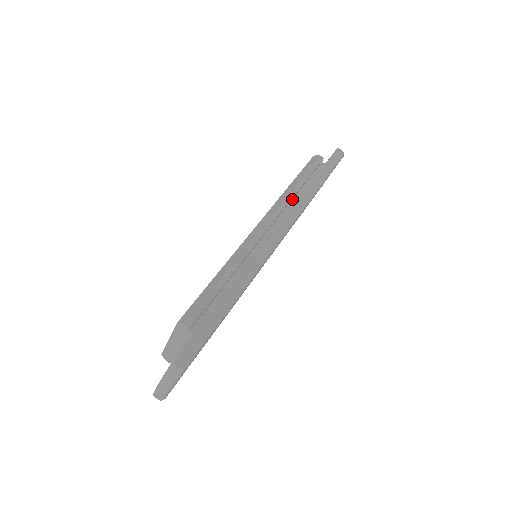
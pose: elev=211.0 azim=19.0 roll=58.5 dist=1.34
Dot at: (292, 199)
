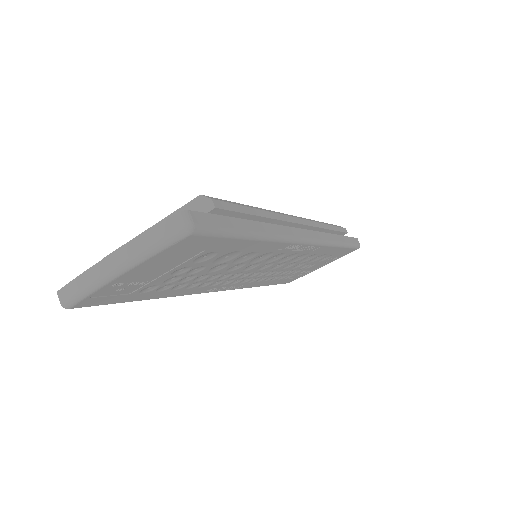
Dot at: (320, 231)
